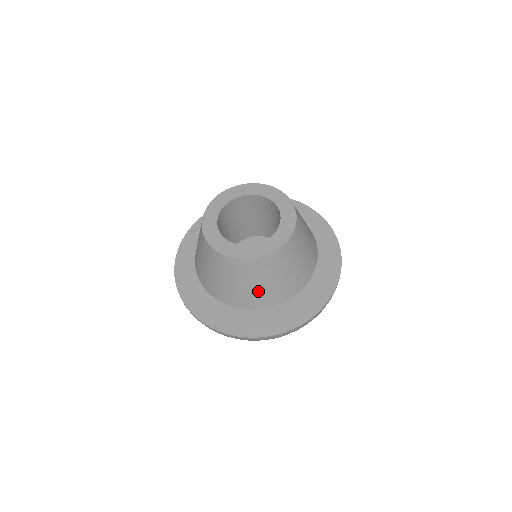
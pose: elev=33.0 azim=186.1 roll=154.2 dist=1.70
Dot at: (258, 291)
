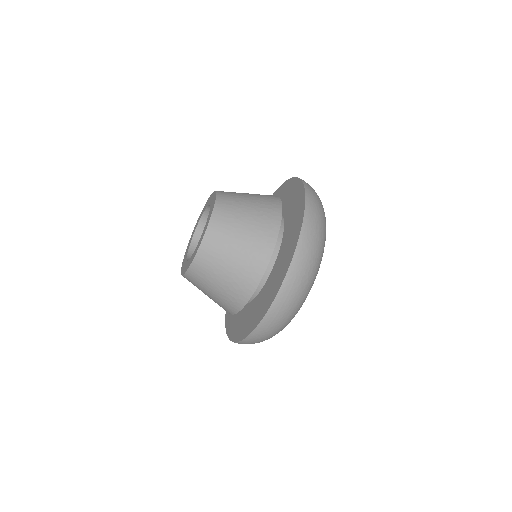
Dot at: (229, 284)
